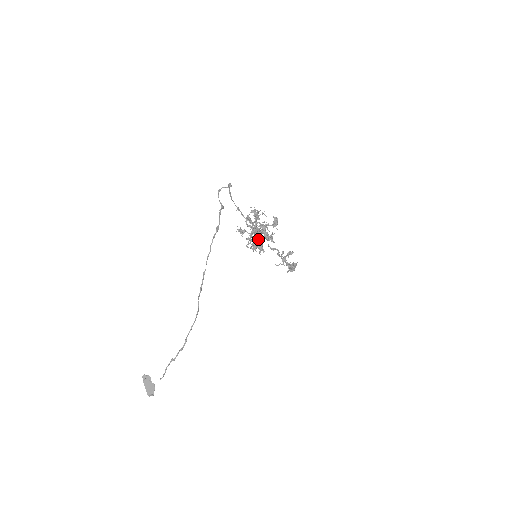
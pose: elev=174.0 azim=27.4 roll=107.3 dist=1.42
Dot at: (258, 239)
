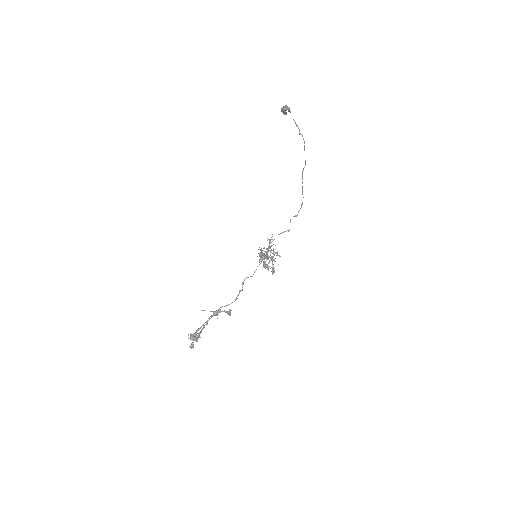
Dot at: occluded
